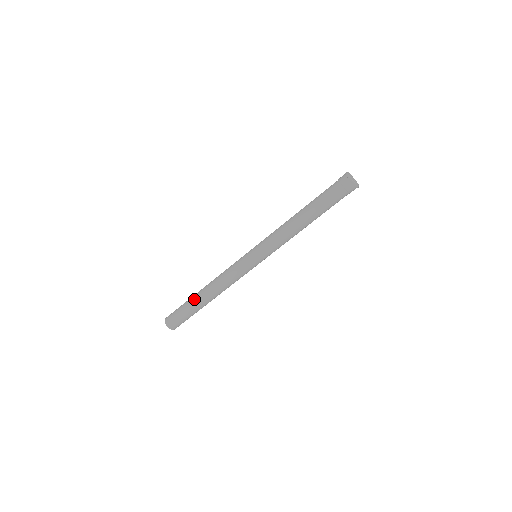
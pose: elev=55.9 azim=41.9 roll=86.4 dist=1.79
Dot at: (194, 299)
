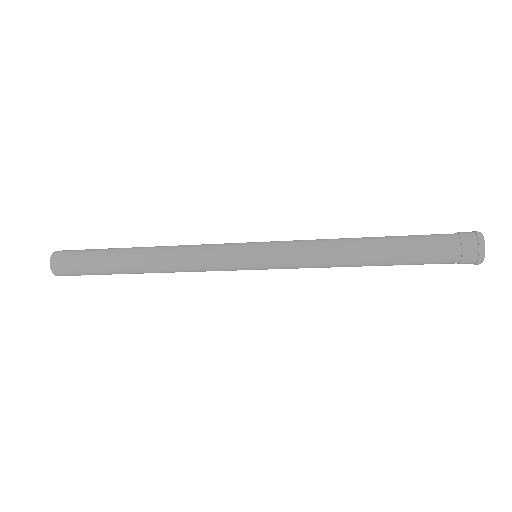
Dot at: (119, 257)
